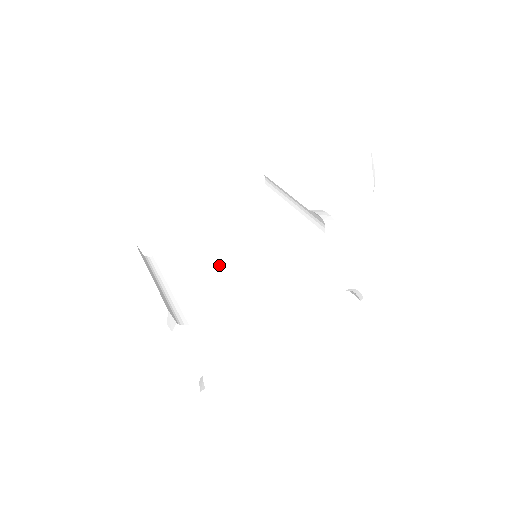
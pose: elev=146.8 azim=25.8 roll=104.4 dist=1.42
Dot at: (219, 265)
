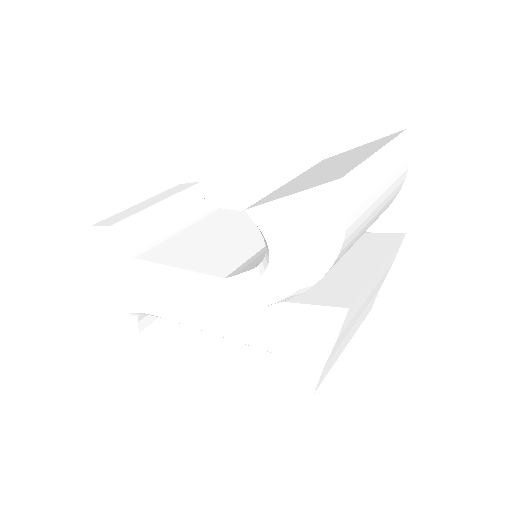
Dot at: (215, 237)
